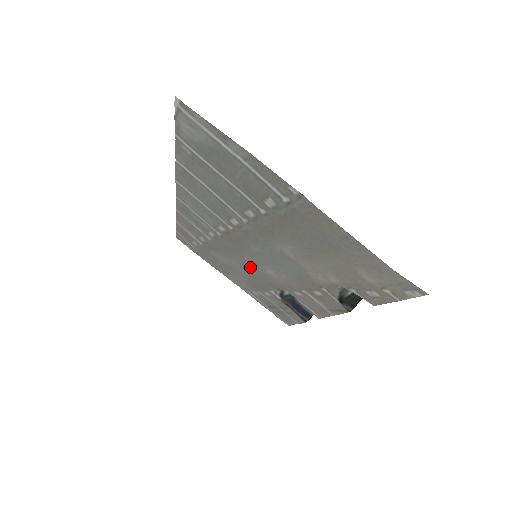
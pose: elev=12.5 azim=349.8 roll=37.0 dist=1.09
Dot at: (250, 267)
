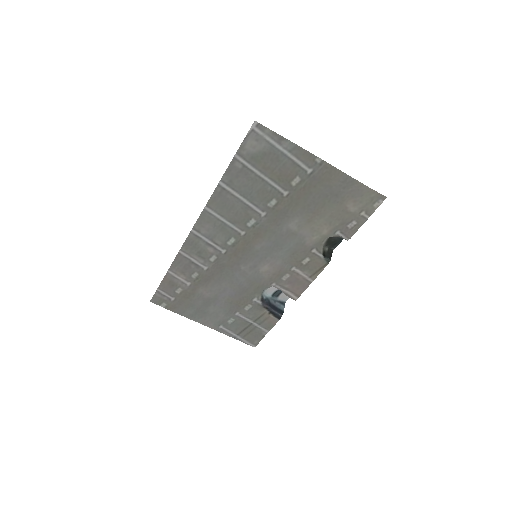
Dot at: (242, 278)
